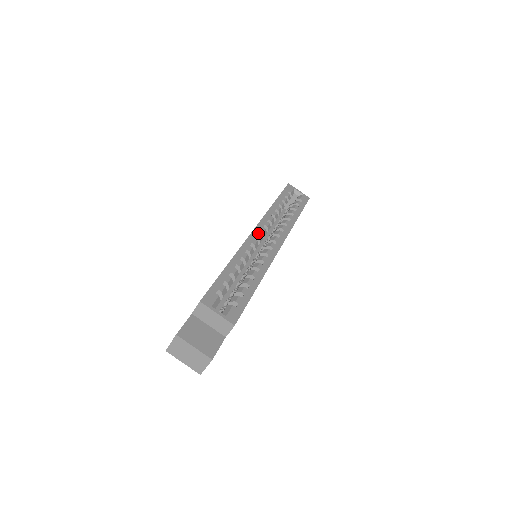
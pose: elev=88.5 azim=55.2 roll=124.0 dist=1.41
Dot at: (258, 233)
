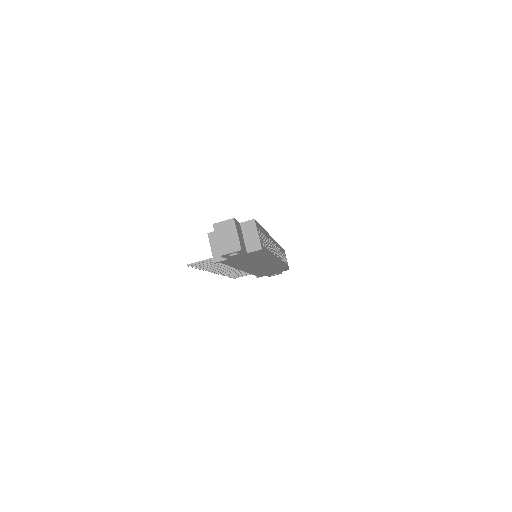
Dot at: (273, 242)
